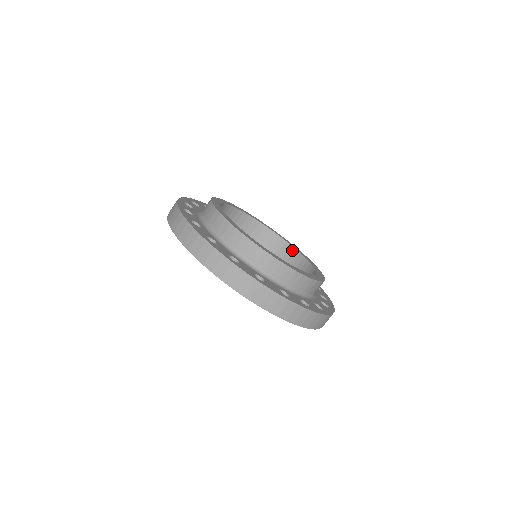
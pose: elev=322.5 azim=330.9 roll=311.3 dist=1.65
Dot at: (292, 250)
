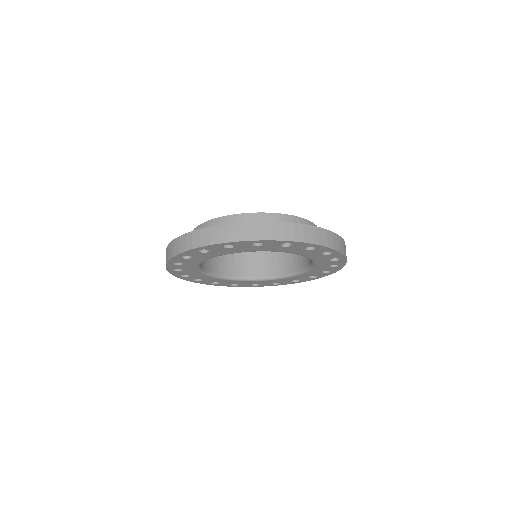
Dot at: (257, 254)
